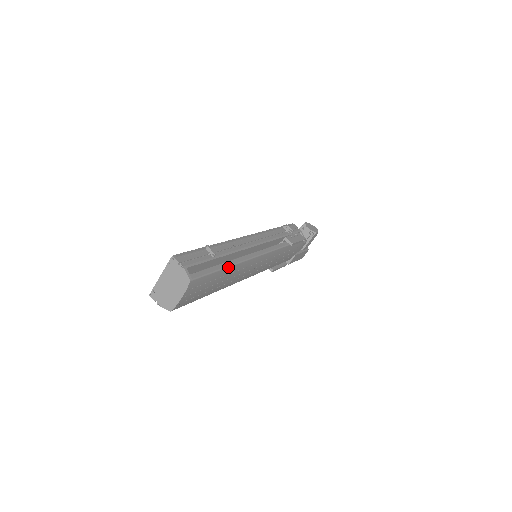
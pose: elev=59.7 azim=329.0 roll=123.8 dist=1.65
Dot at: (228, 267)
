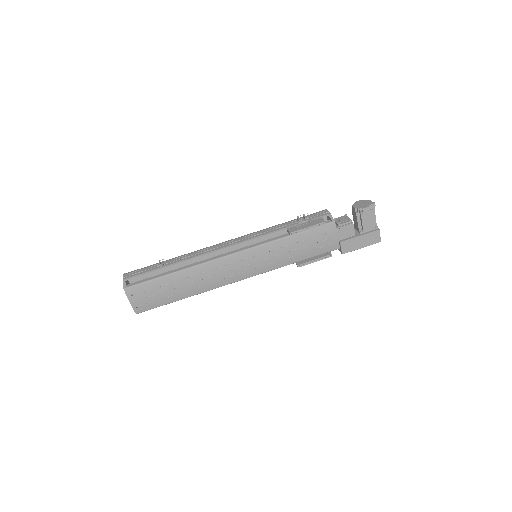
Dot at: (175, 273)
